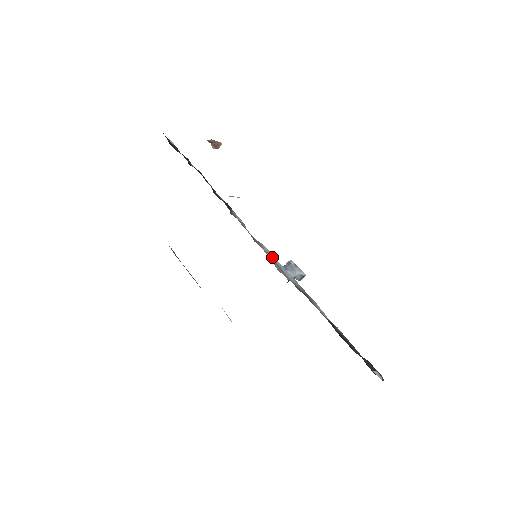
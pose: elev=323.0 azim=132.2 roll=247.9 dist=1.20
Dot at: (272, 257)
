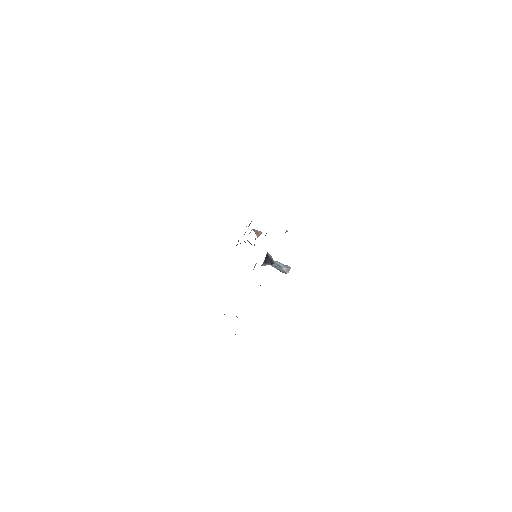
Dot at: occluded
